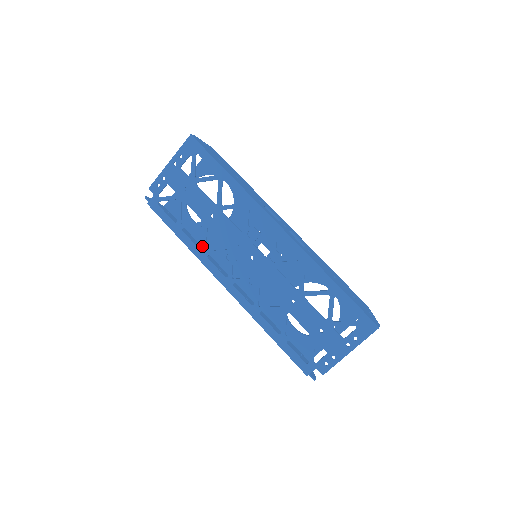
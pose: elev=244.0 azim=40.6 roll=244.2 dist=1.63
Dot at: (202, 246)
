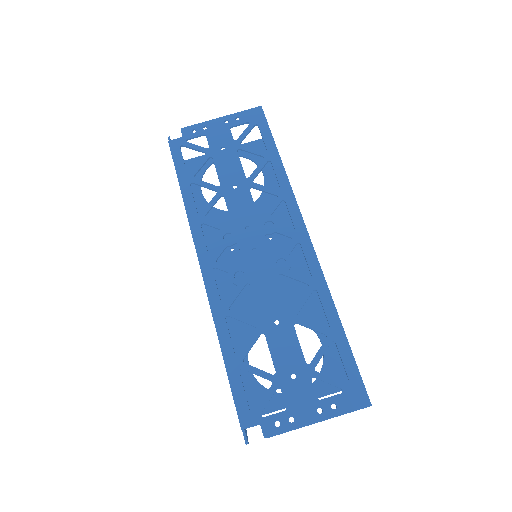
Dot at: (203, 210)
